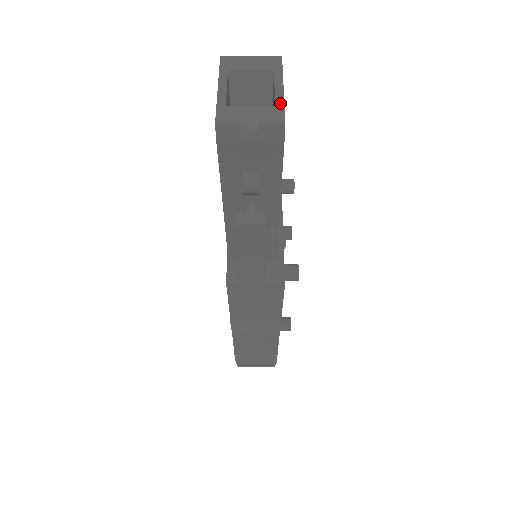
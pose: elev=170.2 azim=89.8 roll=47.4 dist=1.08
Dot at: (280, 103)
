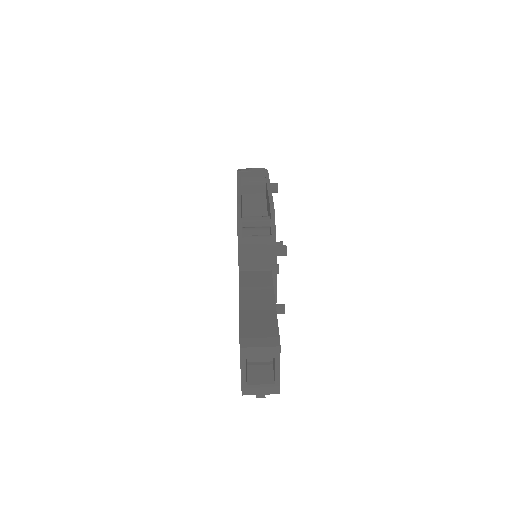
Dot at: (278, 382)
